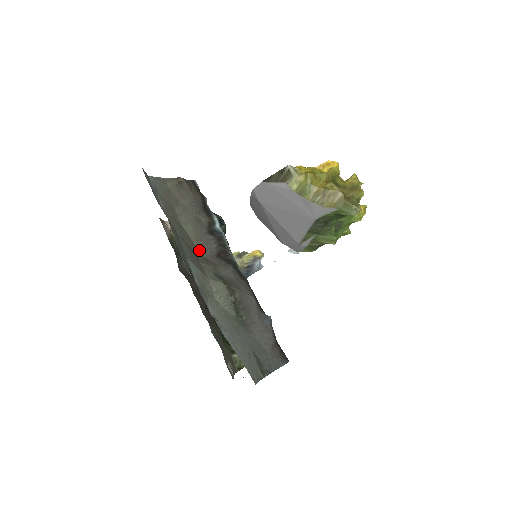
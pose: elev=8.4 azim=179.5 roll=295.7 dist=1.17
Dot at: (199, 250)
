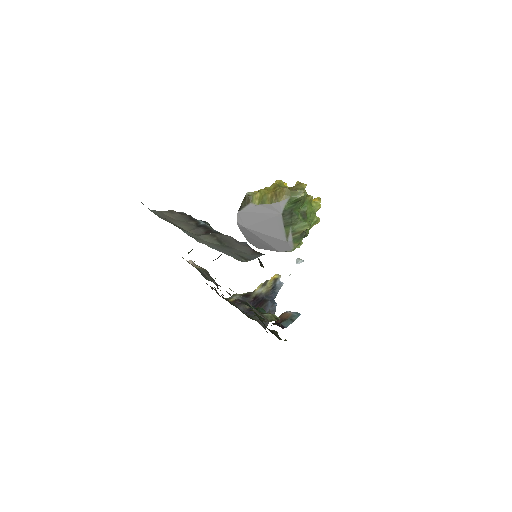
Dot at: (192, 233)
